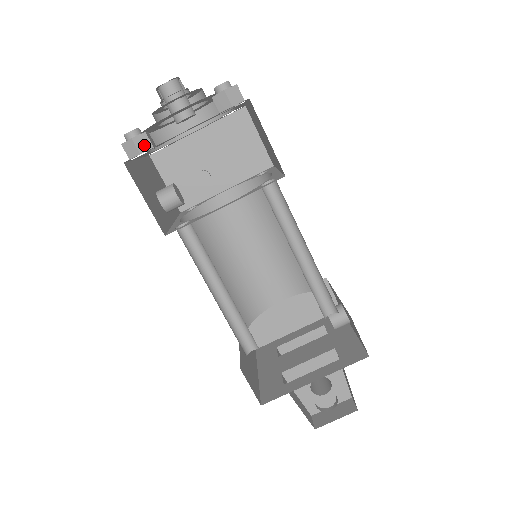
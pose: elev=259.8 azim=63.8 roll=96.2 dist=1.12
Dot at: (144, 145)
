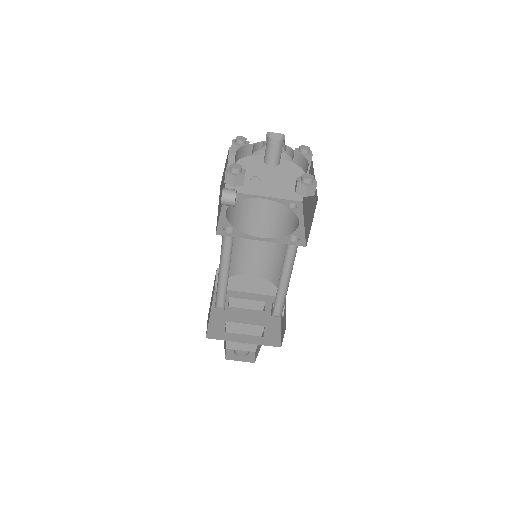
Dot at: (239, 182)
